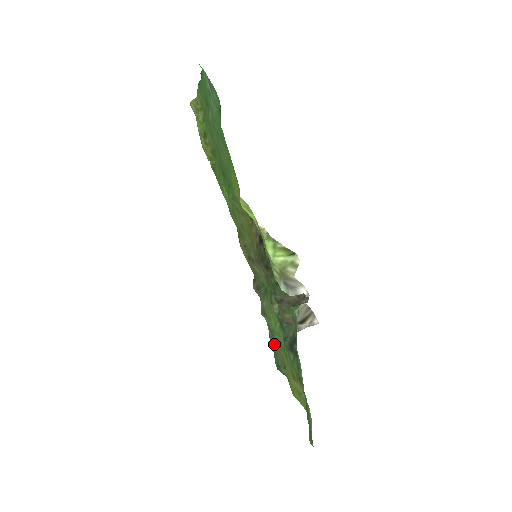
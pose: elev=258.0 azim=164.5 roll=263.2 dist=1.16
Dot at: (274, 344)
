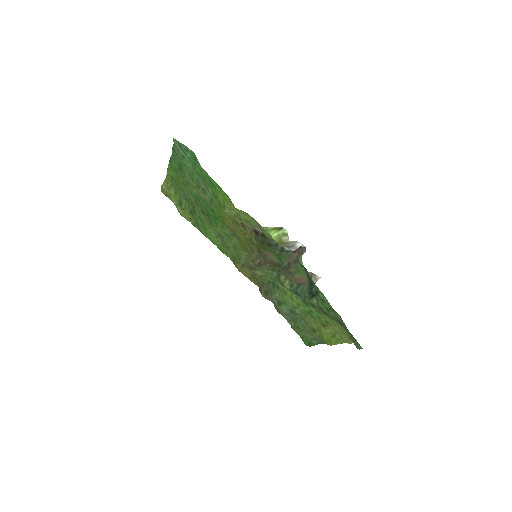
Dot at: (298, 326)
